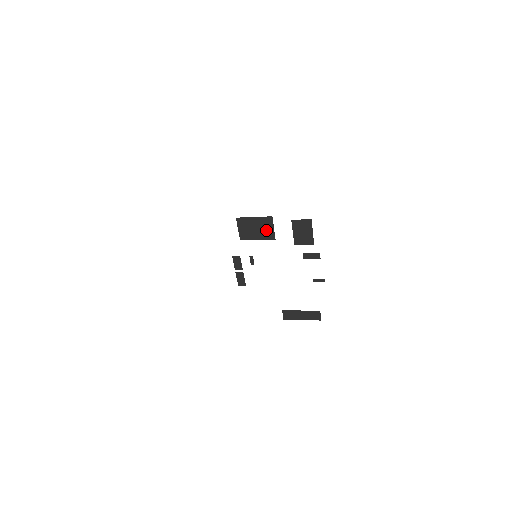
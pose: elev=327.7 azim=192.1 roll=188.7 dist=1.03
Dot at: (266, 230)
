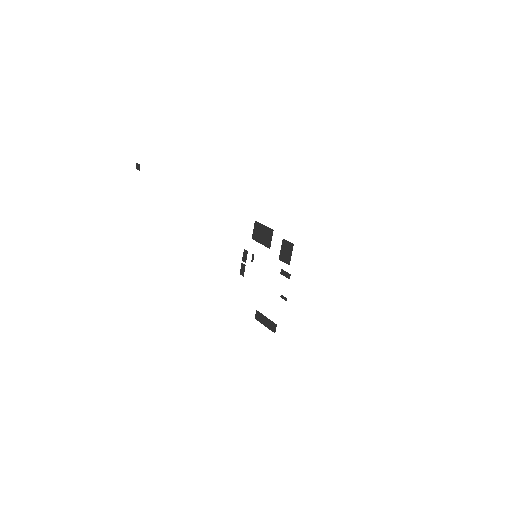
Dot at: (267, 239)
